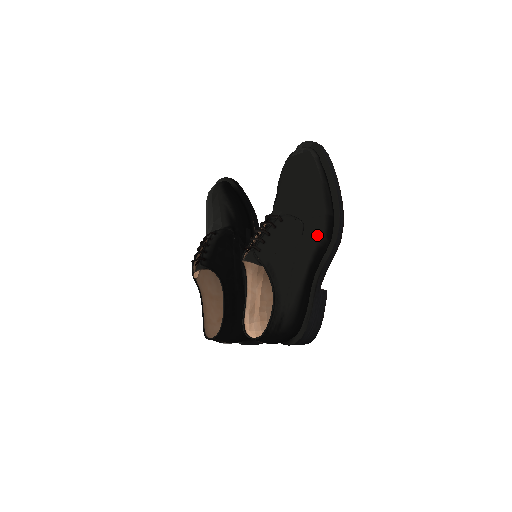
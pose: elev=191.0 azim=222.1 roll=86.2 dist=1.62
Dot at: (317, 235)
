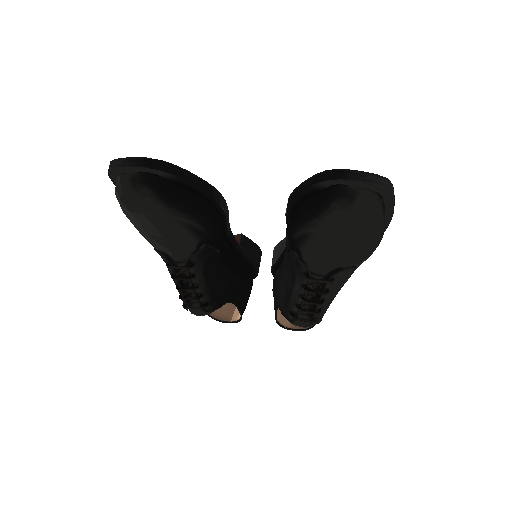
Dot at: occluded
